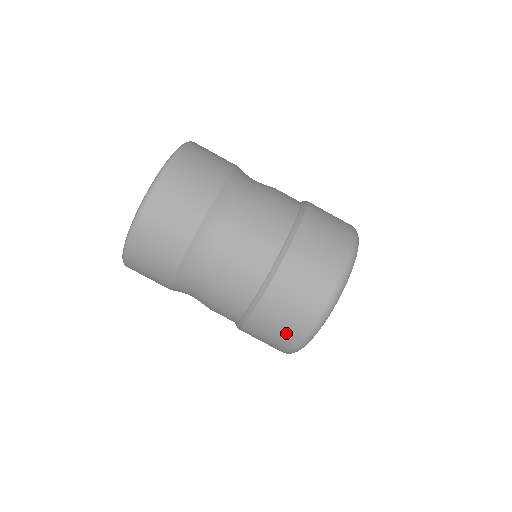
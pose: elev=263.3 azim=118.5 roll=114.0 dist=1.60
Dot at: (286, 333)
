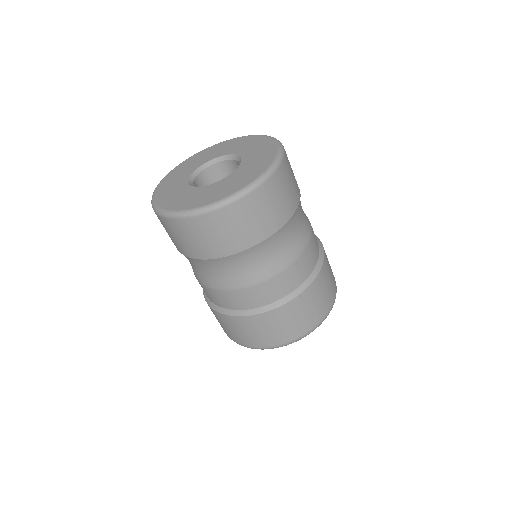
Dot at: (253, 339)
